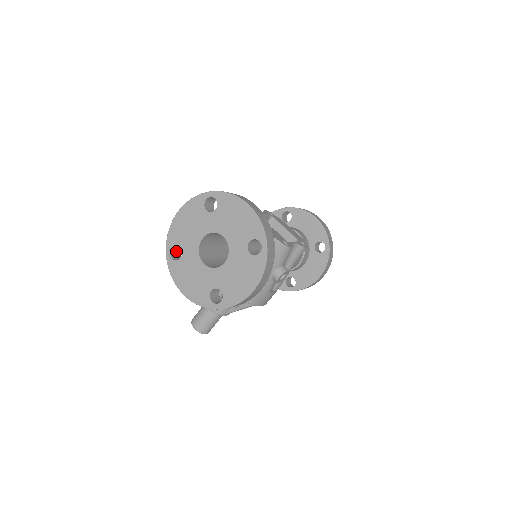
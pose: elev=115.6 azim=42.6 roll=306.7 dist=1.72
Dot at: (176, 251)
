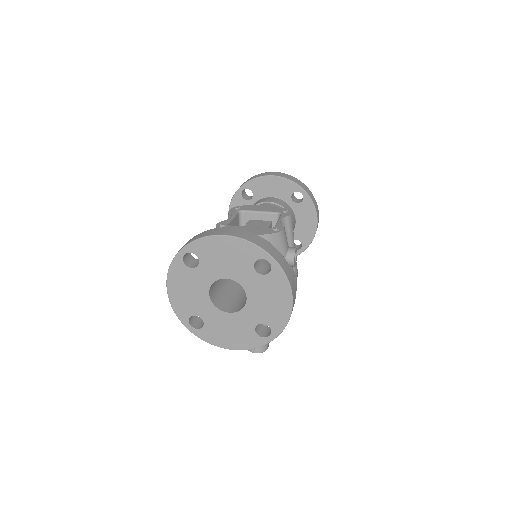
Dot at: (193, 319)
